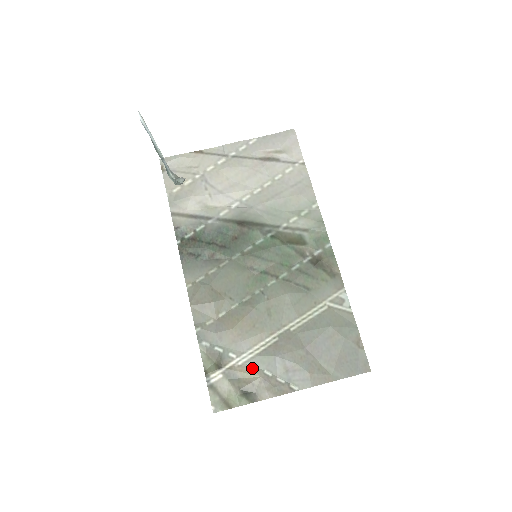
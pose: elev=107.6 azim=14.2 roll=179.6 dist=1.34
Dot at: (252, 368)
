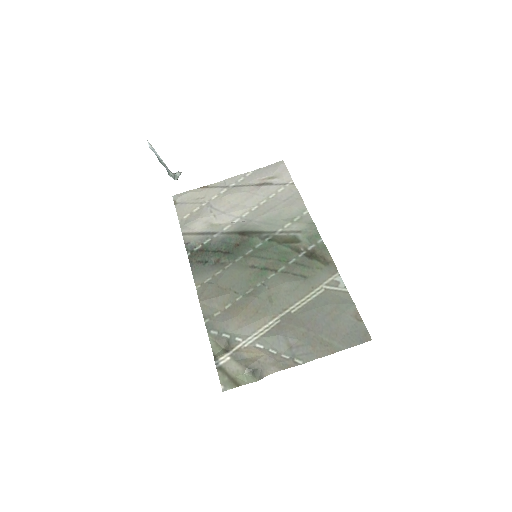
Dot at: (257, 348)
